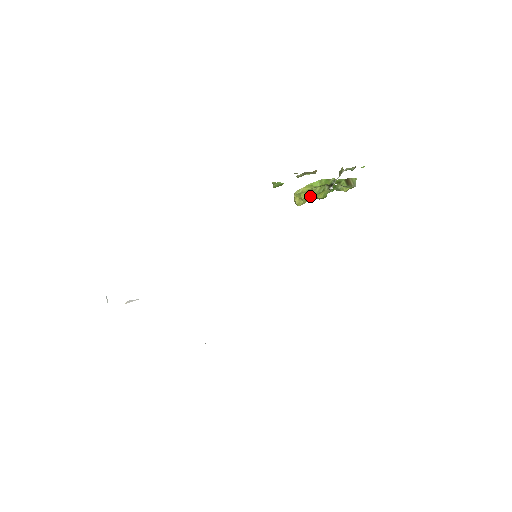
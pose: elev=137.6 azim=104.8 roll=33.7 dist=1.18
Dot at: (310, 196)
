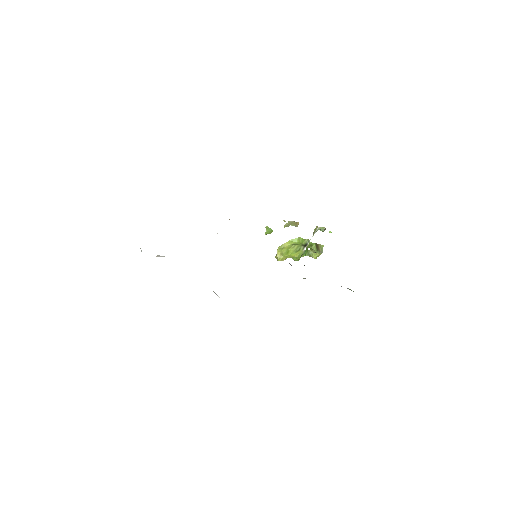
Dot at: (289, 253)
